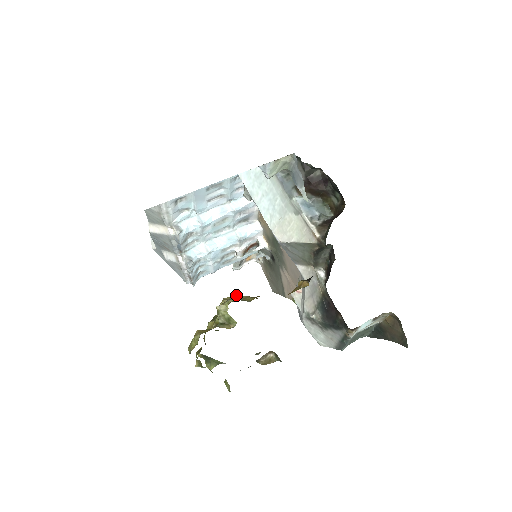
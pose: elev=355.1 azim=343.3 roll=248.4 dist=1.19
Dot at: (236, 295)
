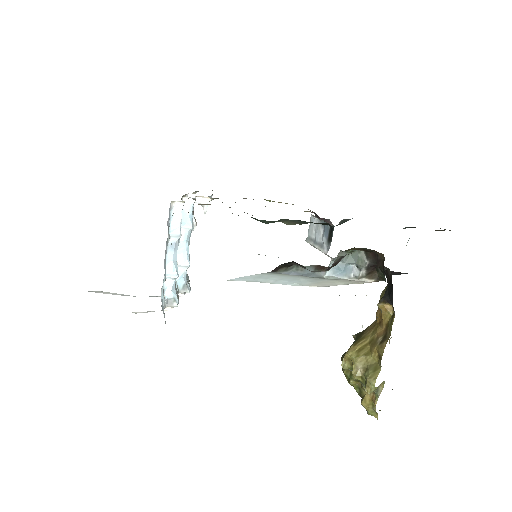
Dot at: (356, 362)
